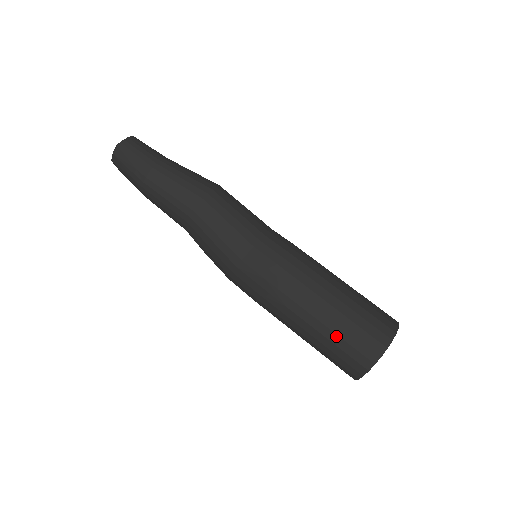
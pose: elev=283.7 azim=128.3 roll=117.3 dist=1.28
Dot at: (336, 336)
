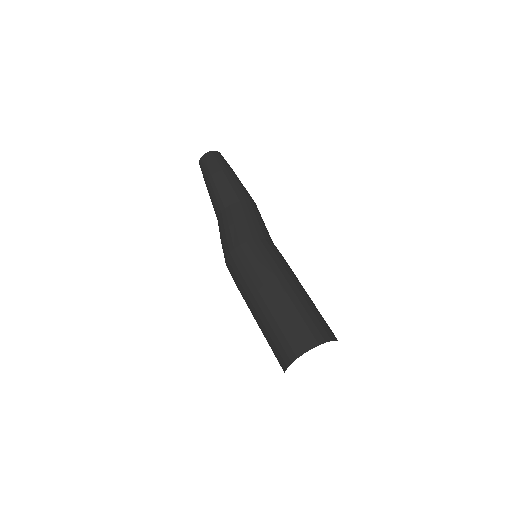
Dot at: (305, 311)
